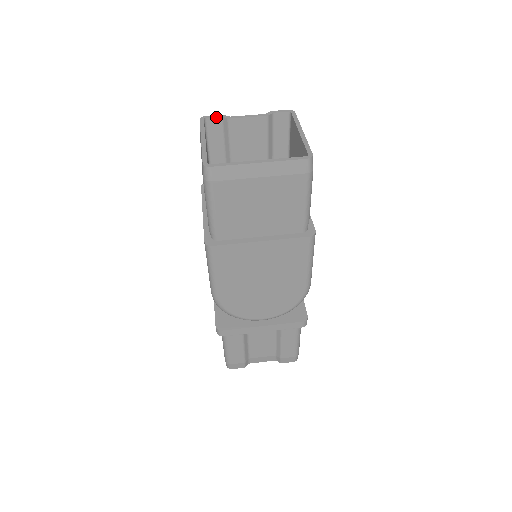
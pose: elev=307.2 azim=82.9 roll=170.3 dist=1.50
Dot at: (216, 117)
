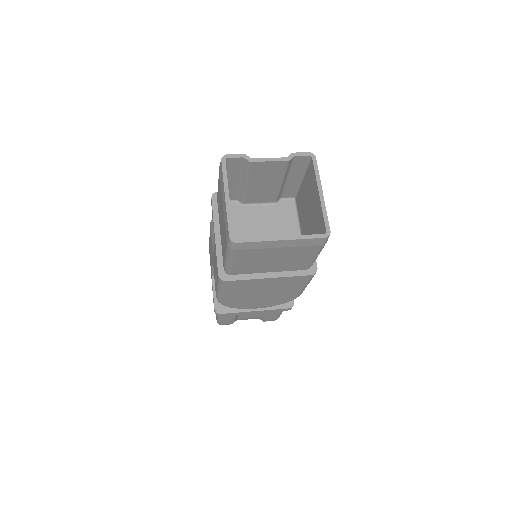
Dot at: (238, 157)
